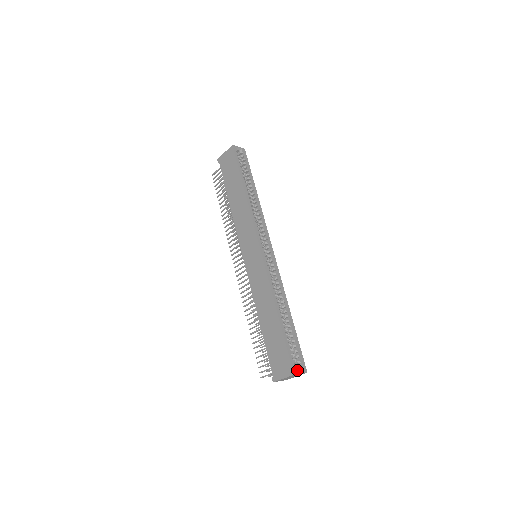
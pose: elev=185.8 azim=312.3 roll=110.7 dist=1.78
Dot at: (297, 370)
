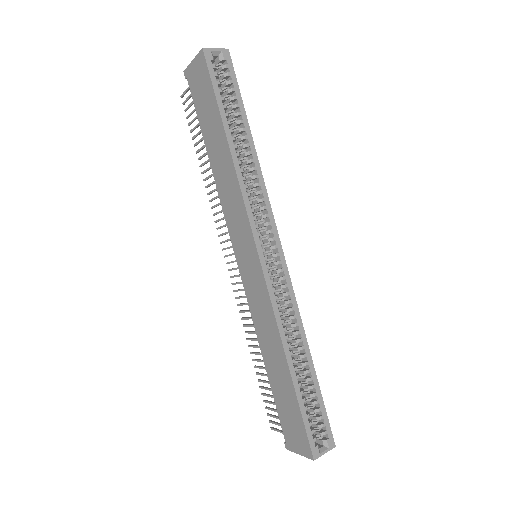
Dot at: (319, 448)
